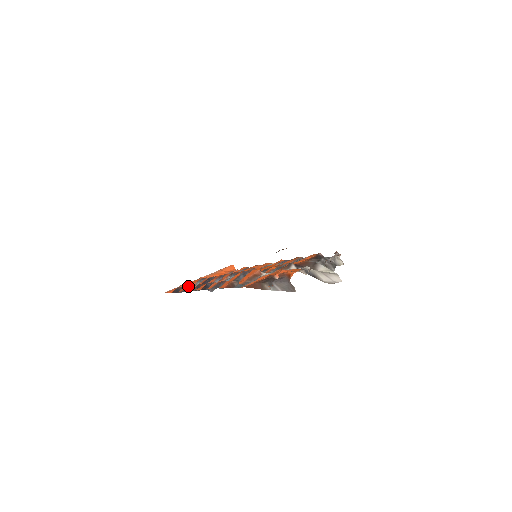
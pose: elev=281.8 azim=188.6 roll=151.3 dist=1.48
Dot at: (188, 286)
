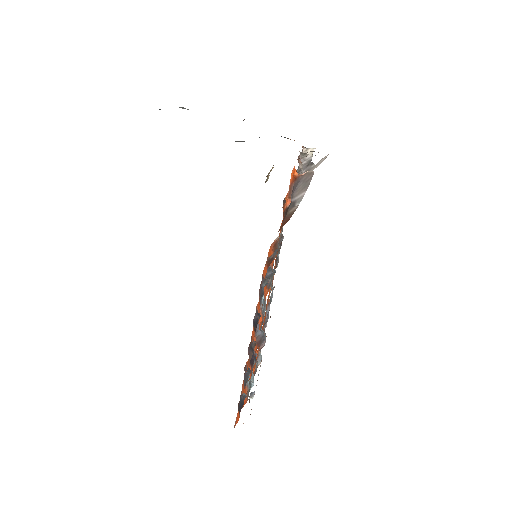
Dot at: occluded
